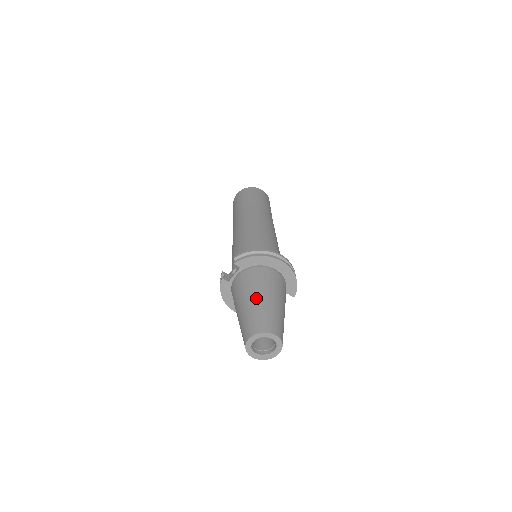
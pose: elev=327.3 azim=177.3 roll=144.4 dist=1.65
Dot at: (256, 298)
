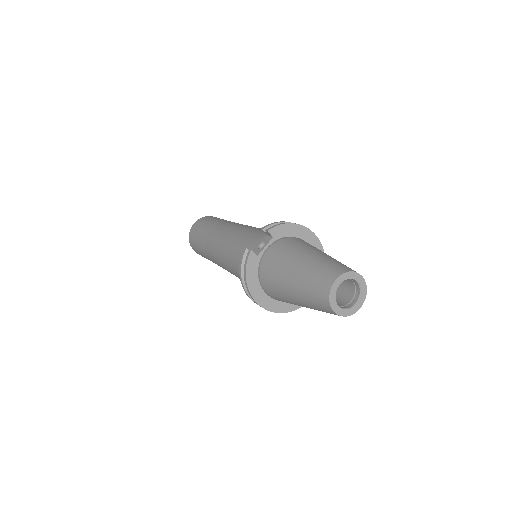
Dot at: (315, 252)
